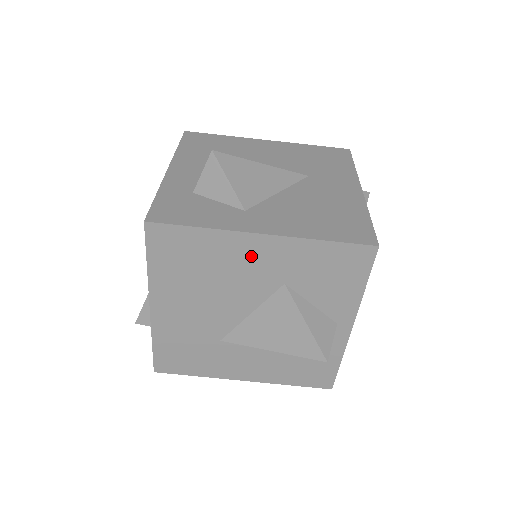
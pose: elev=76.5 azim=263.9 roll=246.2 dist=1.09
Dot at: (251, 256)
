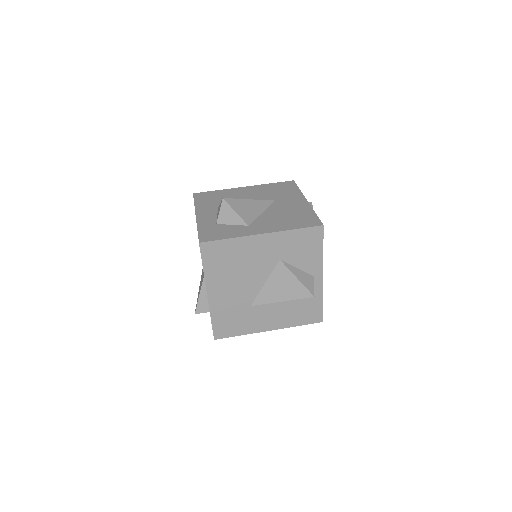
Dot at: (259, 248)
